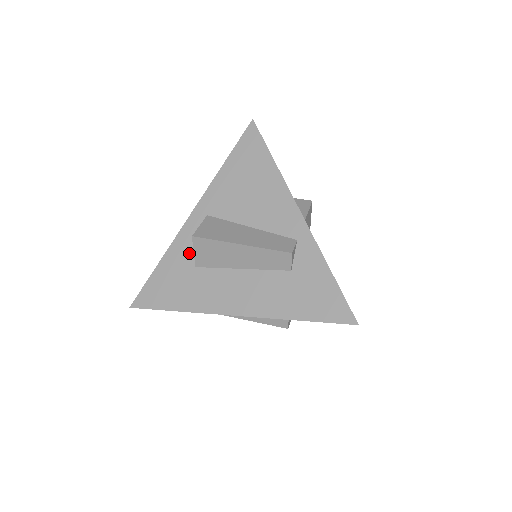
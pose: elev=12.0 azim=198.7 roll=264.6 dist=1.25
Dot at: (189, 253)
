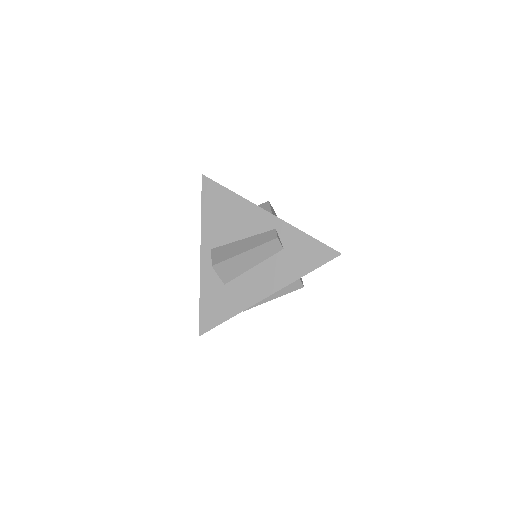
Dot at: (215, 279)
